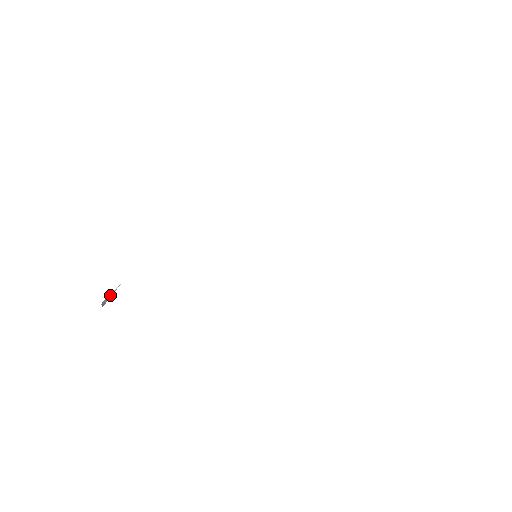
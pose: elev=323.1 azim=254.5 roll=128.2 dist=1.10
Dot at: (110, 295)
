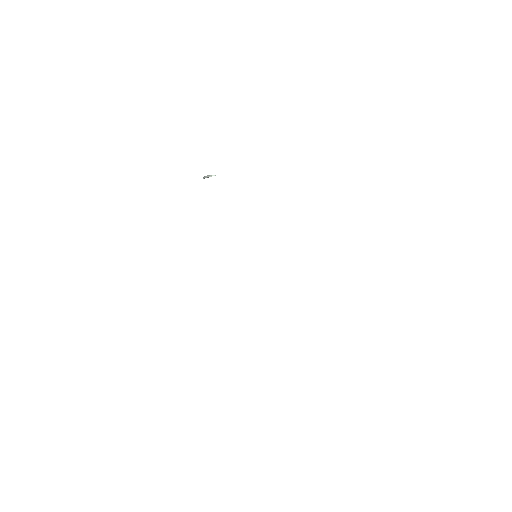
Dot at: occluded
